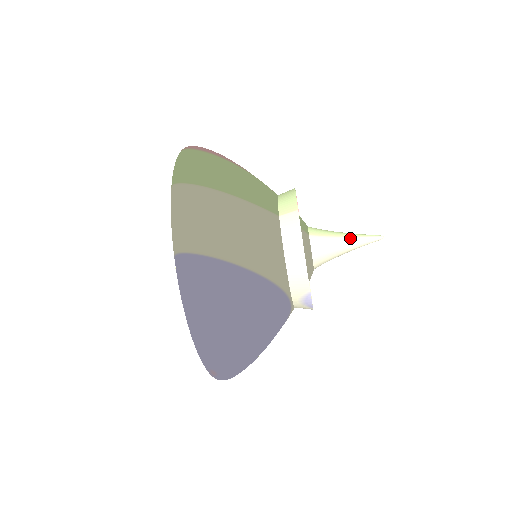
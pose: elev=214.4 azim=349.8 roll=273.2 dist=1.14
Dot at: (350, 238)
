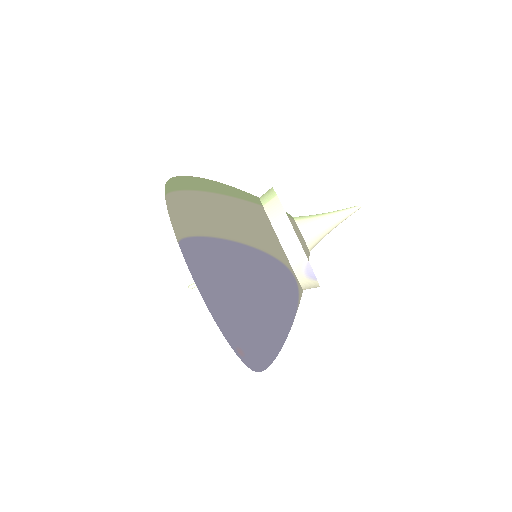
Dot at: (331, 214)
